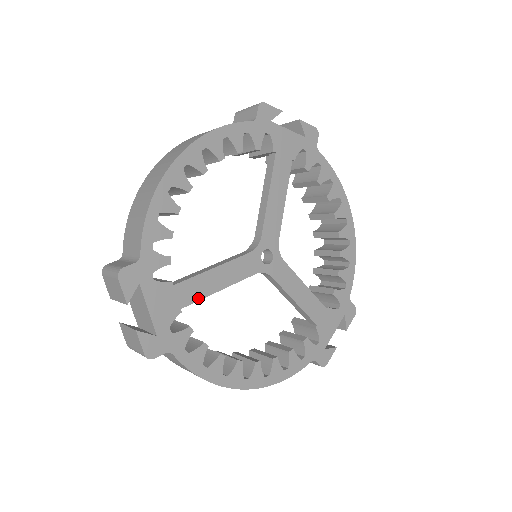
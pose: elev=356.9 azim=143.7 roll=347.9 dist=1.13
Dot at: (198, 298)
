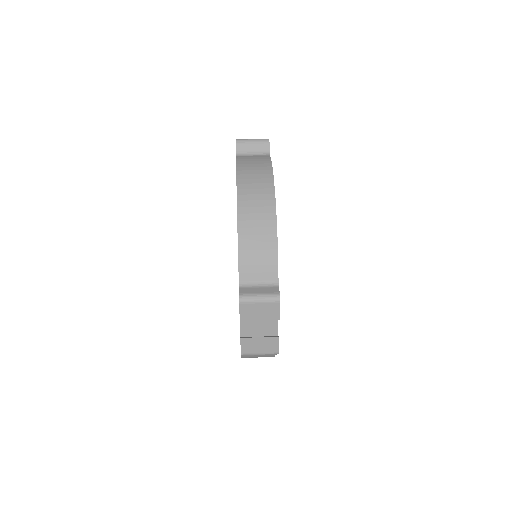
Dot at: occluded
